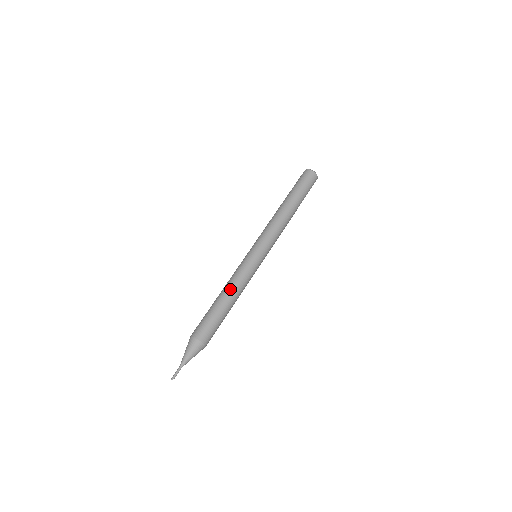
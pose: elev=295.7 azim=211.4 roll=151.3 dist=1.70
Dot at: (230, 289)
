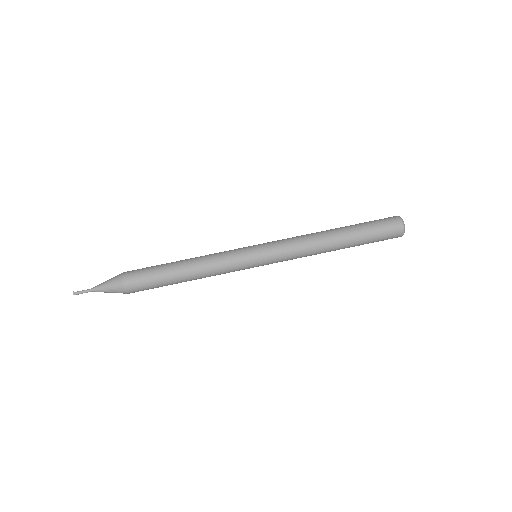
Dot at: (198, 273)
